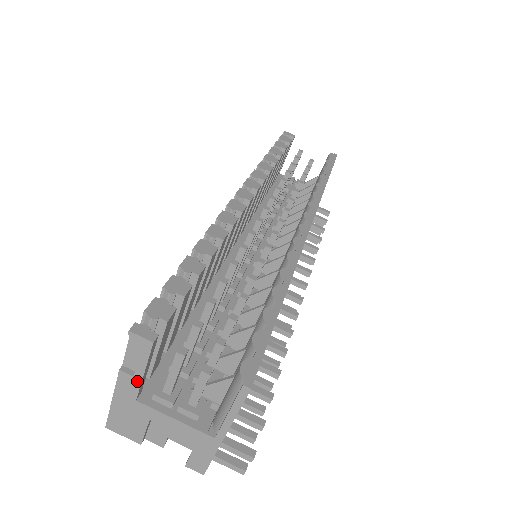
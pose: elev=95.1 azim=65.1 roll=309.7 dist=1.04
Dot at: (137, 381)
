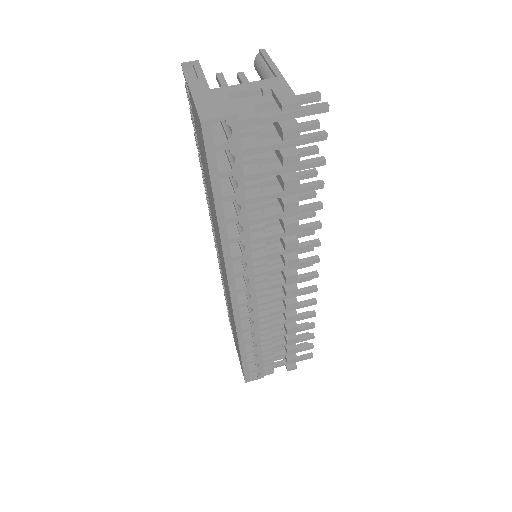
Dot at: (202, 80)
